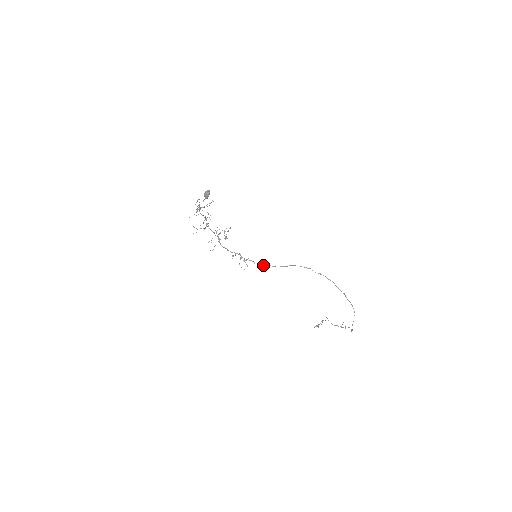
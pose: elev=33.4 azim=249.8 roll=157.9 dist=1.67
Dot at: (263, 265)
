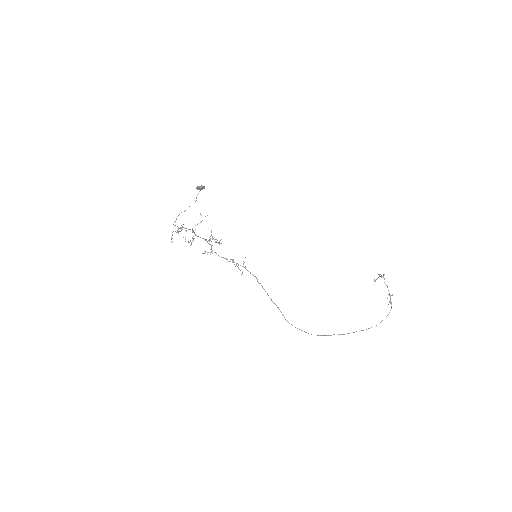
Dot at: (254, 276)
